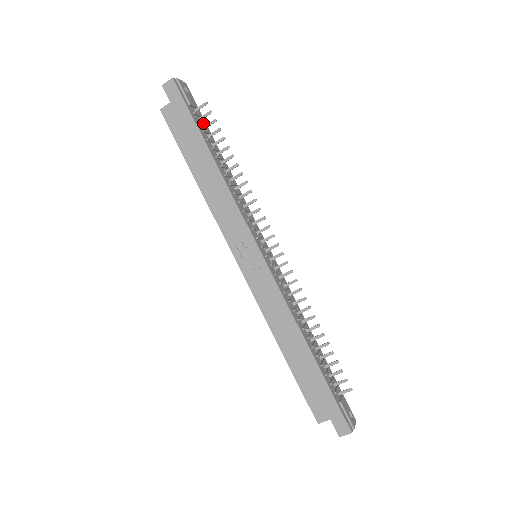
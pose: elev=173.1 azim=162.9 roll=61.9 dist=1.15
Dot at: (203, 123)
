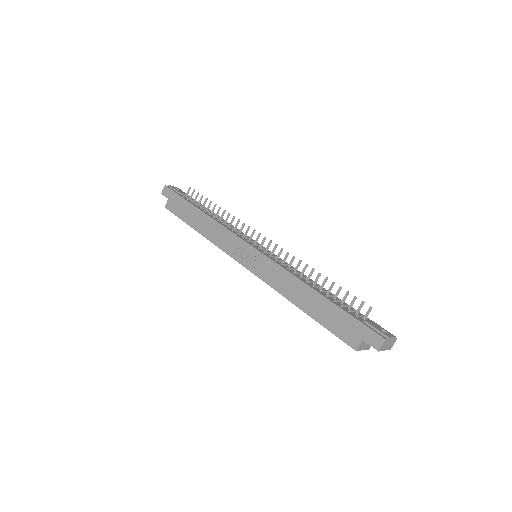
Dot at: (193, 200)
